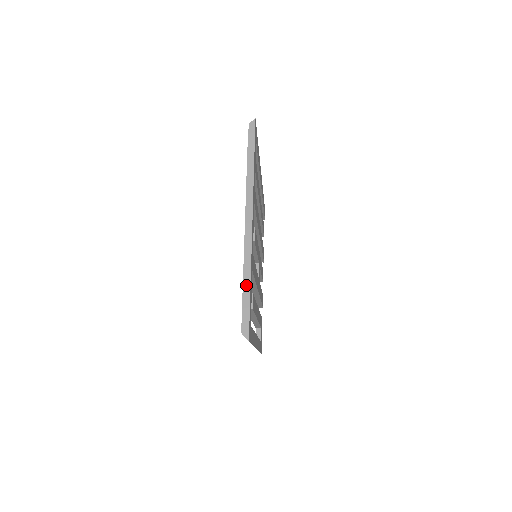
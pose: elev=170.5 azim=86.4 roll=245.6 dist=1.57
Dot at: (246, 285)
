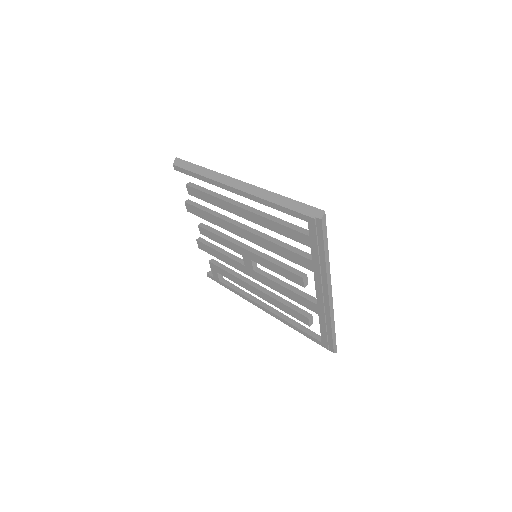
Dot at: (333, 329)
